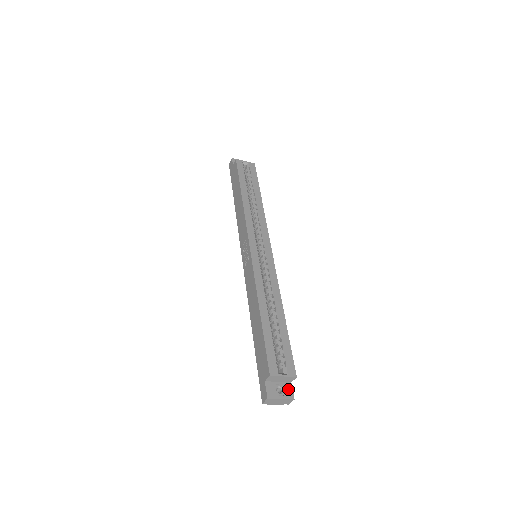
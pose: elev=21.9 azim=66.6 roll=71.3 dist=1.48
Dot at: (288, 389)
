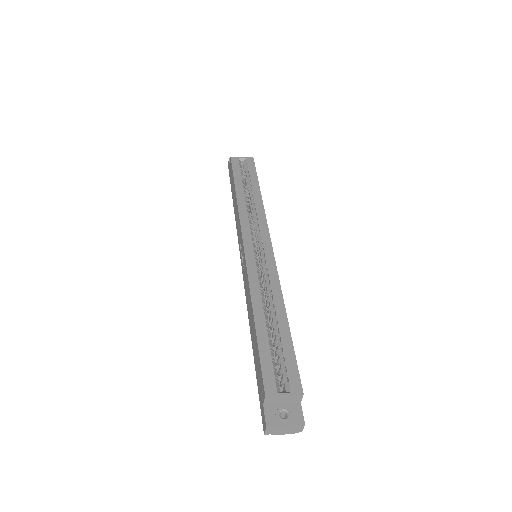
Dot at: (296, 412)
